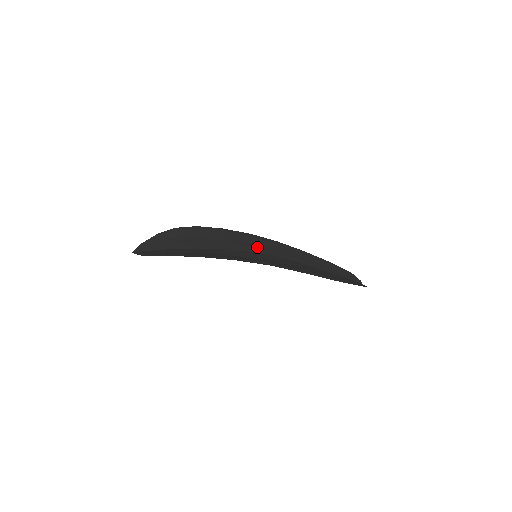
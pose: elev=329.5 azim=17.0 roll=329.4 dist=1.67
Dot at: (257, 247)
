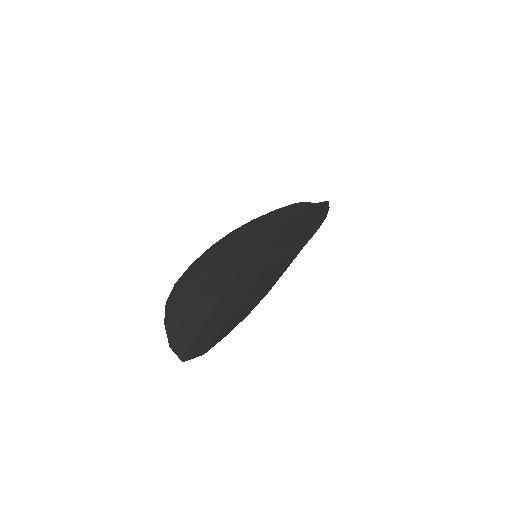
Dot at: (243, 249)
